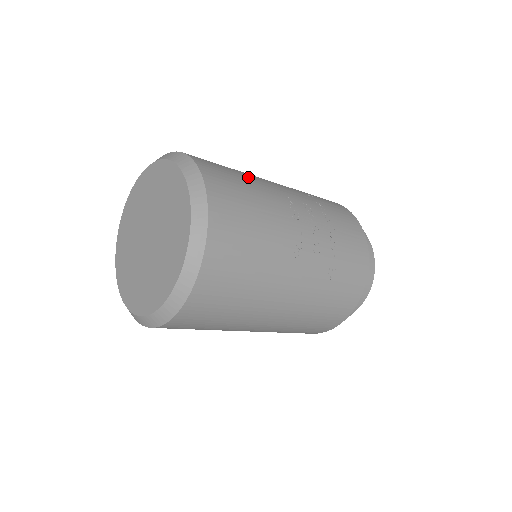
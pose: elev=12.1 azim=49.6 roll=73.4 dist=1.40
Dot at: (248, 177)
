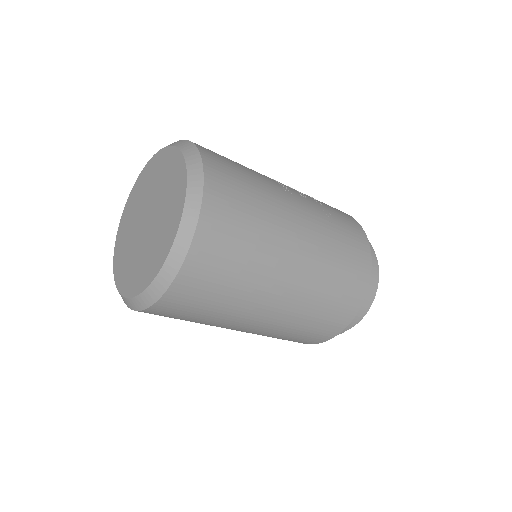
Dot at: occluded
